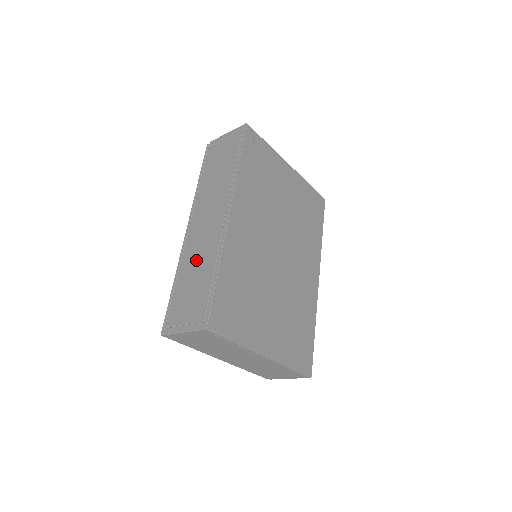
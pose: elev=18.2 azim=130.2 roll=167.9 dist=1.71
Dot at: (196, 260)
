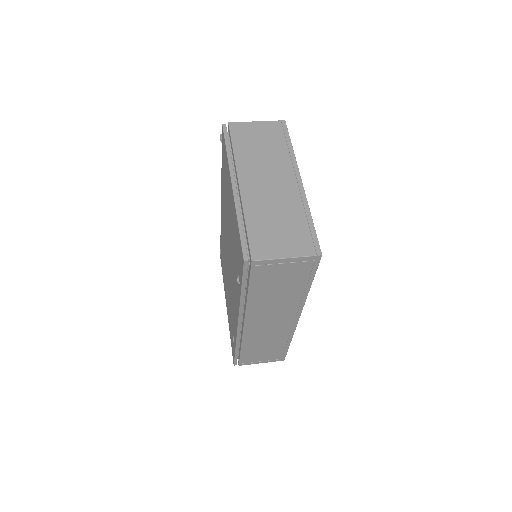
Dot at: (263, 341)
